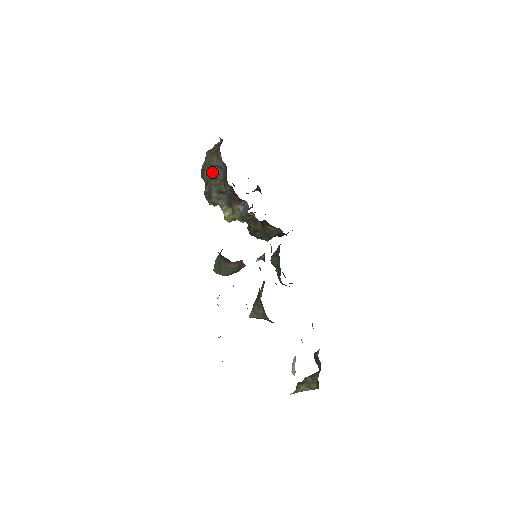
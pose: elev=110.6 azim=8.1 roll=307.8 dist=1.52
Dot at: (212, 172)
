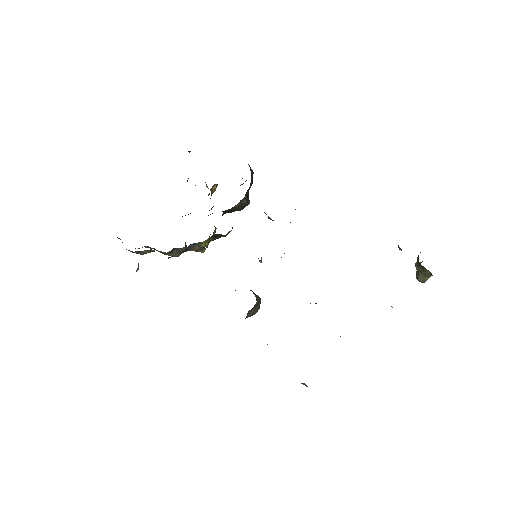
Dot at: (146, 247)
